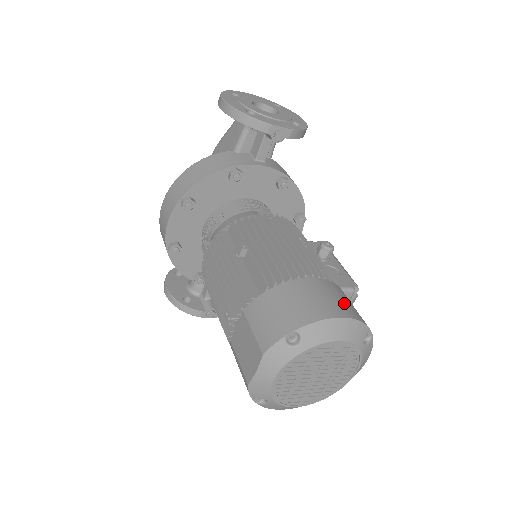
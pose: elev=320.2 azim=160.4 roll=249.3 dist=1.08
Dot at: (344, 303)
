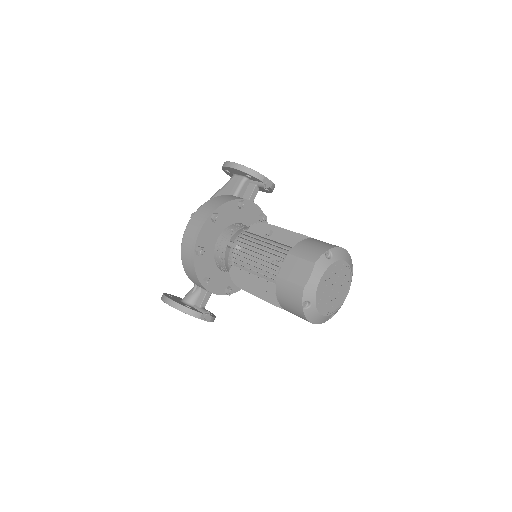
Dot at: occluded
